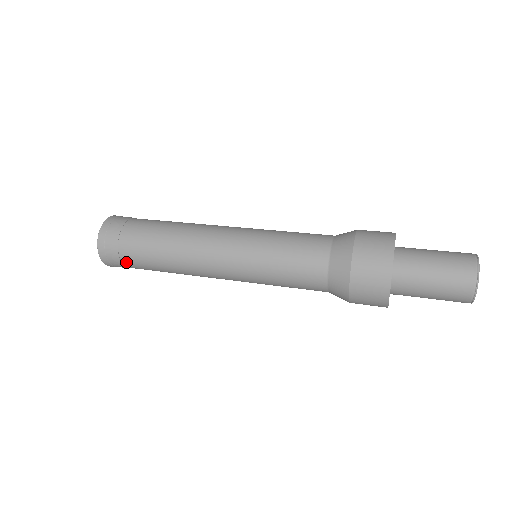
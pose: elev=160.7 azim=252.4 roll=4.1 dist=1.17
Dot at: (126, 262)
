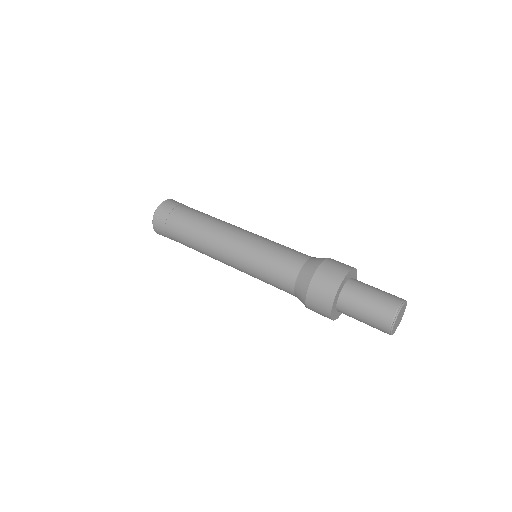
Dot at: occluded
